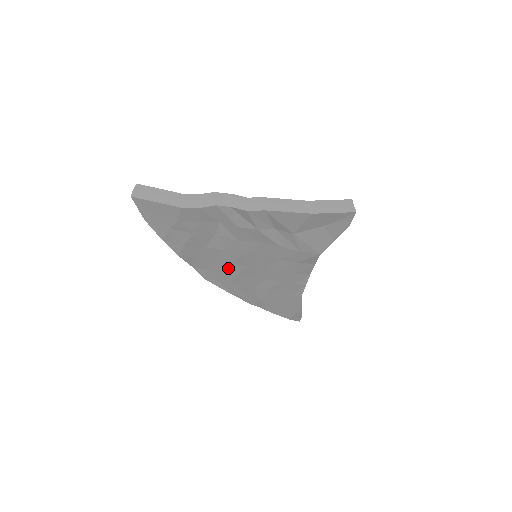
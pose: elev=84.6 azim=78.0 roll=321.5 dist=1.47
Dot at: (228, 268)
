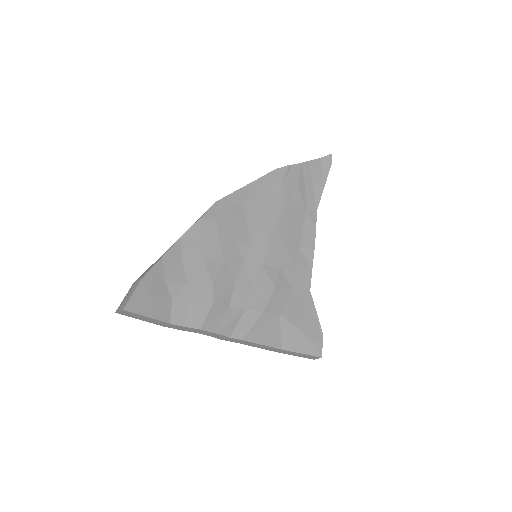
Dot at: occluded
